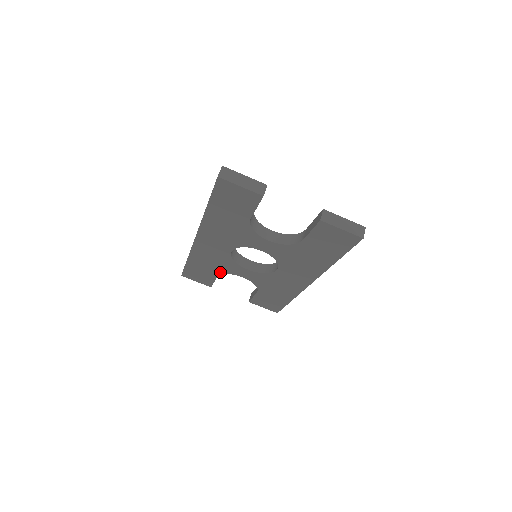
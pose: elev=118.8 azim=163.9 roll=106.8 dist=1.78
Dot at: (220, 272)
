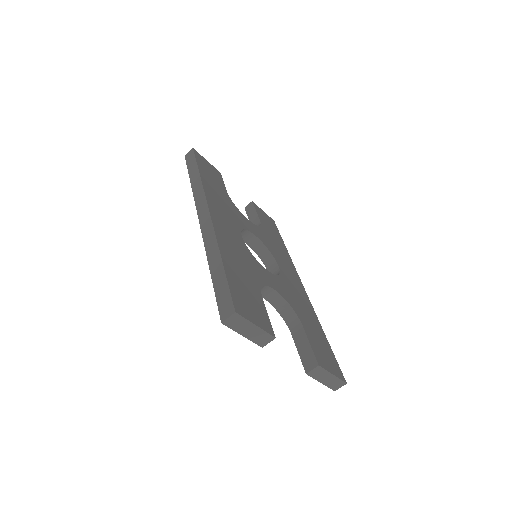
Dot at: occluded
